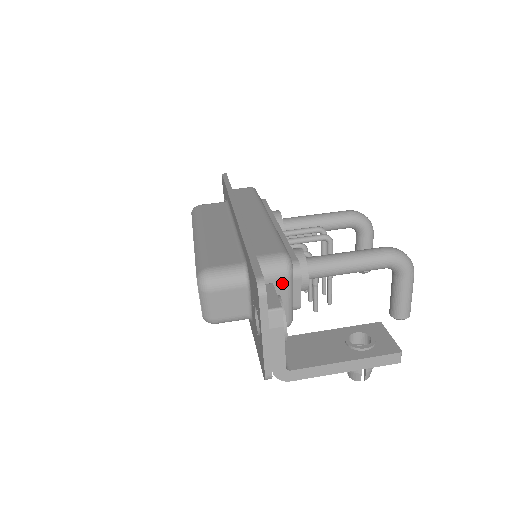
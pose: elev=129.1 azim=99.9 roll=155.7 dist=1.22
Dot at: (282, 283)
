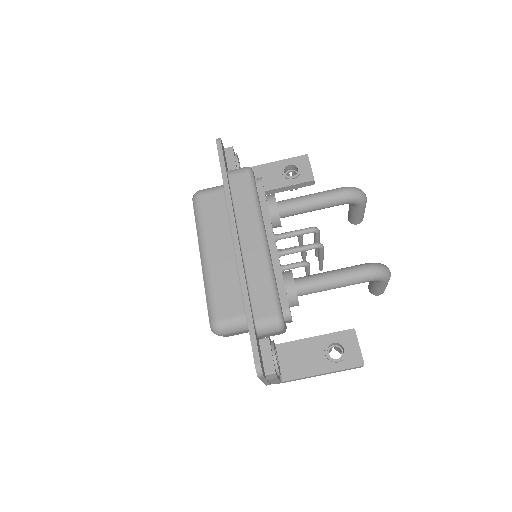
Dot at: occluded
